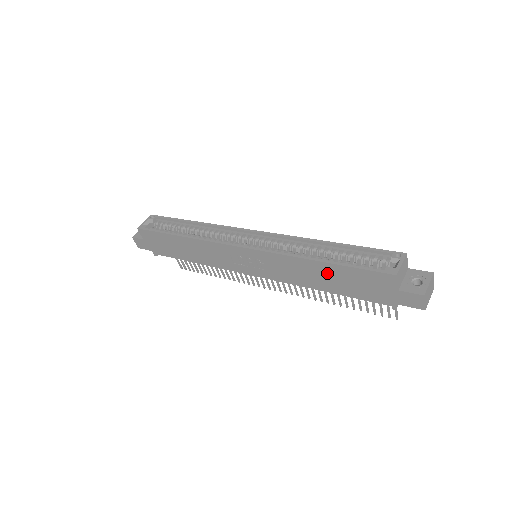
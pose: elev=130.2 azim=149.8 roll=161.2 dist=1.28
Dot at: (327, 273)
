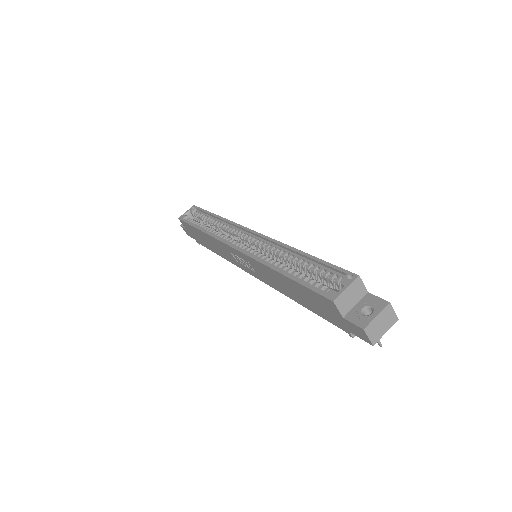
Dot at: (290, 286)
